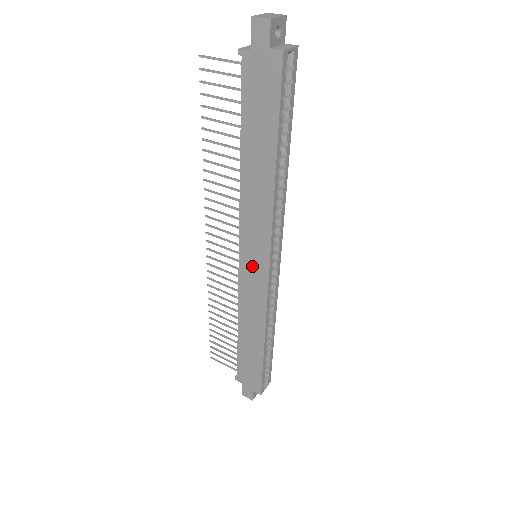
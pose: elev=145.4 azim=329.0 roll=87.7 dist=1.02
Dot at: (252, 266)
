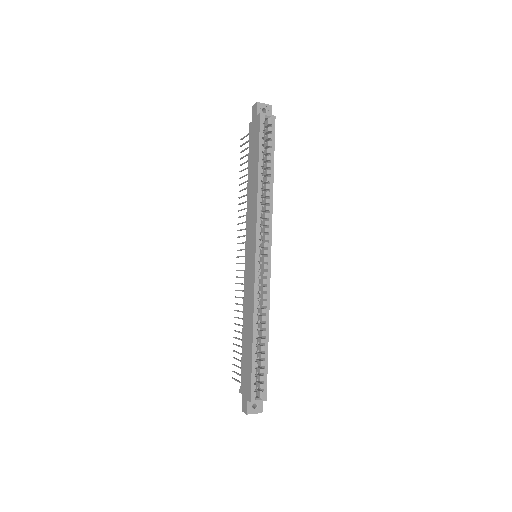
Dot at: (249, 259)
